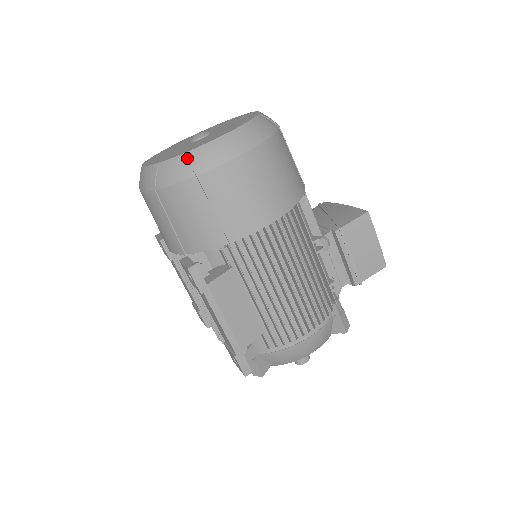
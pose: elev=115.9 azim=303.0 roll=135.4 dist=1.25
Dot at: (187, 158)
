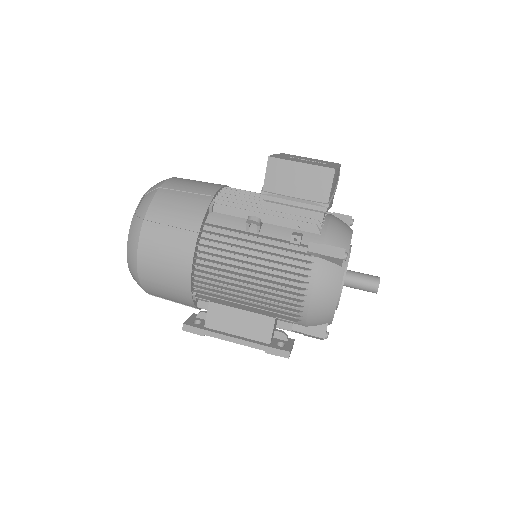
Dot at: (130, 271)
